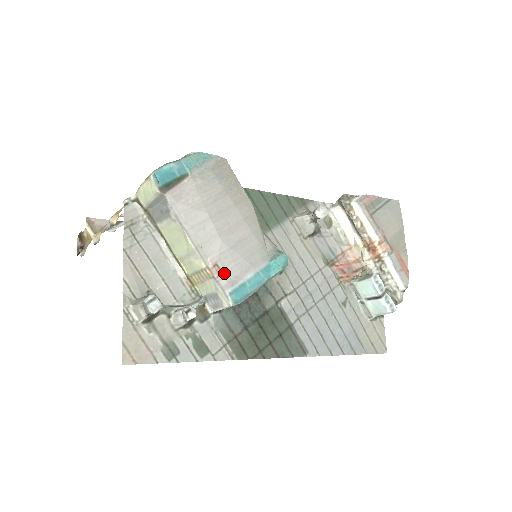
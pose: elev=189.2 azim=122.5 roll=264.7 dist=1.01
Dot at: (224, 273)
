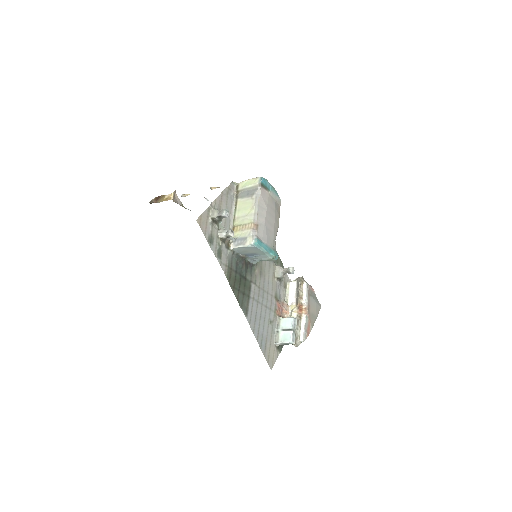
Dot at: (258, 231)
